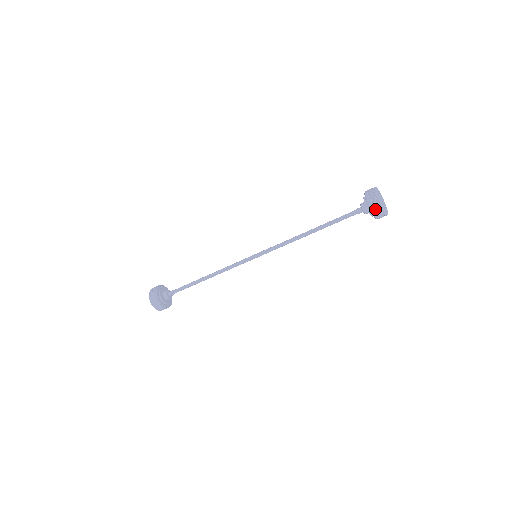
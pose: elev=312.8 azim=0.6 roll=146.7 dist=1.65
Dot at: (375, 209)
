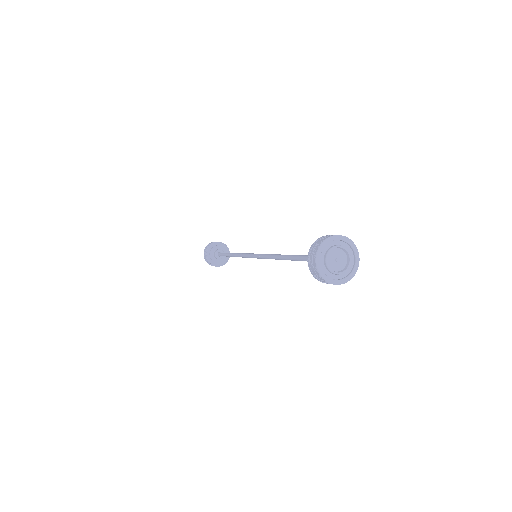
Dot at: occluded
